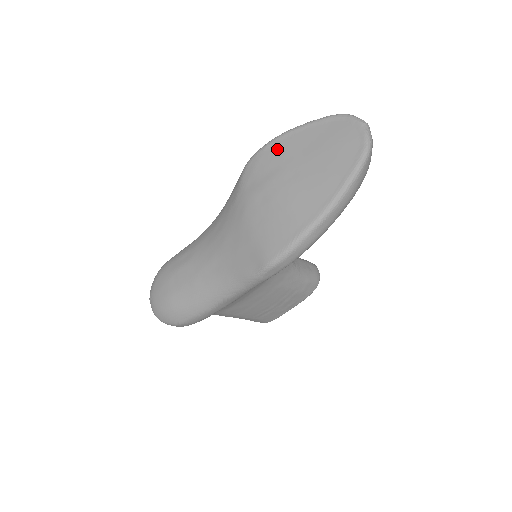
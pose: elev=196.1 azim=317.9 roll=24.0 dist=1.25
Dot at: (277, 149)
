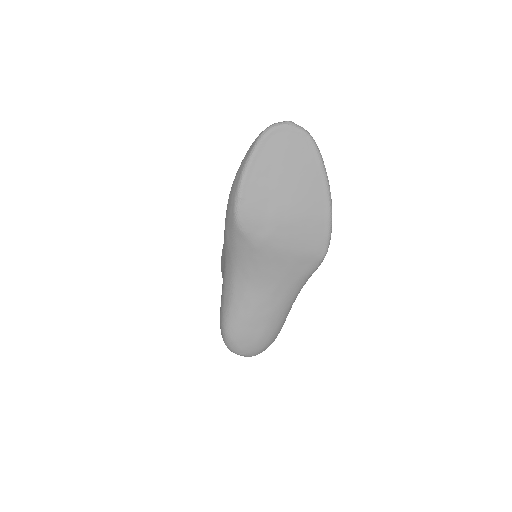
Dot at: (252, 193)
